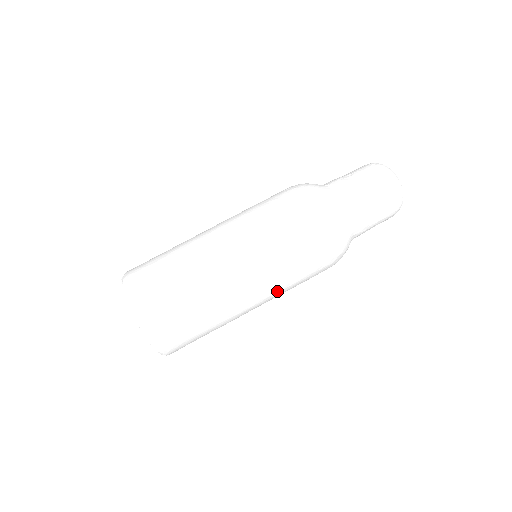
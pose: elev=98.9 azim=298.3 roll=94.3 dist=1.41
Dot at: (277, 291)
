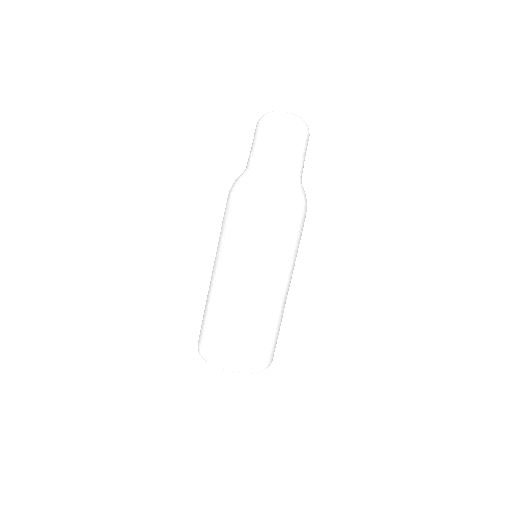
Dot at: occluded
